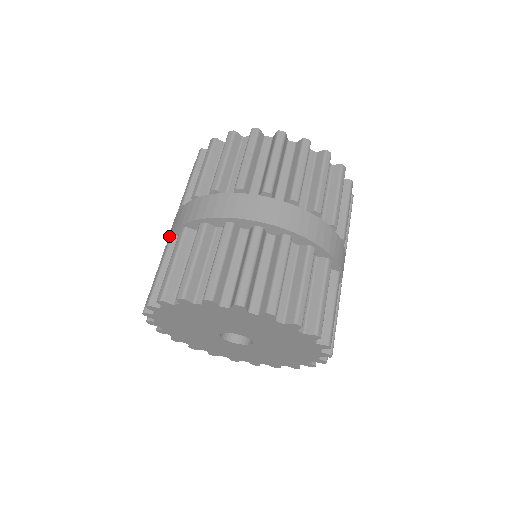
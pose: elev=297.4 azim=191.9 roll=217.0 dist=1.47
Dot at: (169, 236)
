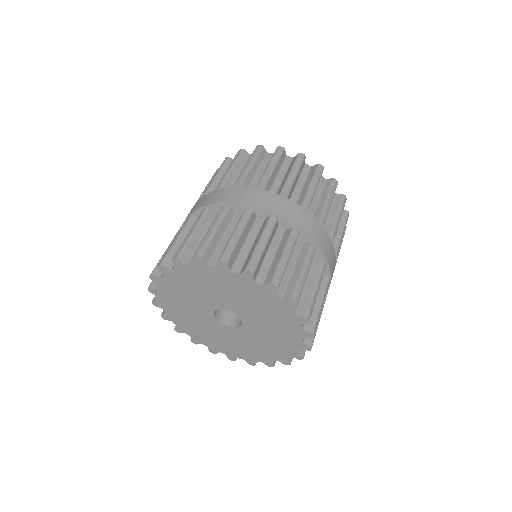
Dot at: occluded
